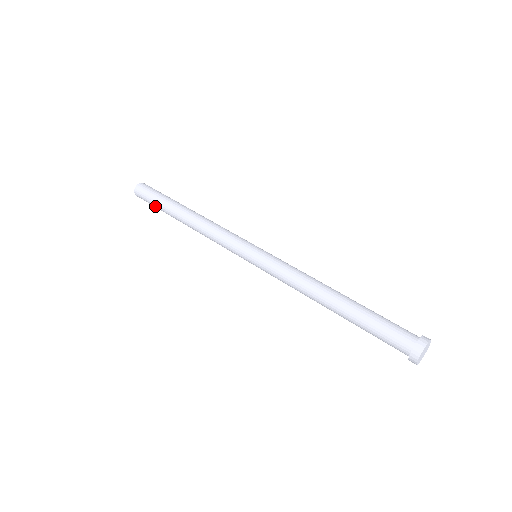
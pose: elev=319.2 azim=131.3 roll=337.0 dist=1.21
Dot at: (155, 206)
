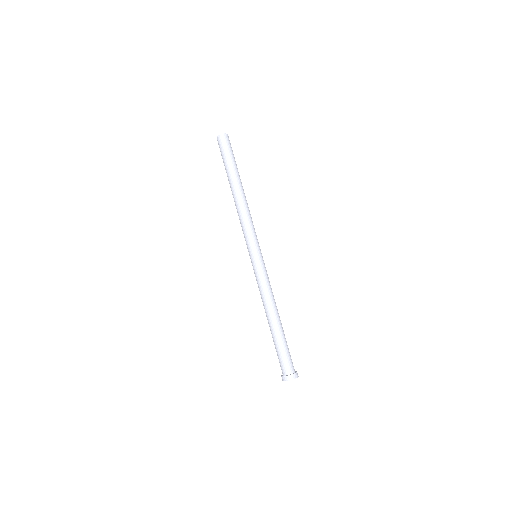
Dot at: occluded
